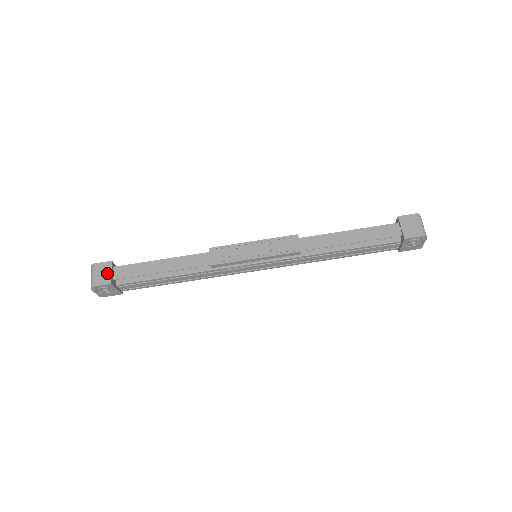
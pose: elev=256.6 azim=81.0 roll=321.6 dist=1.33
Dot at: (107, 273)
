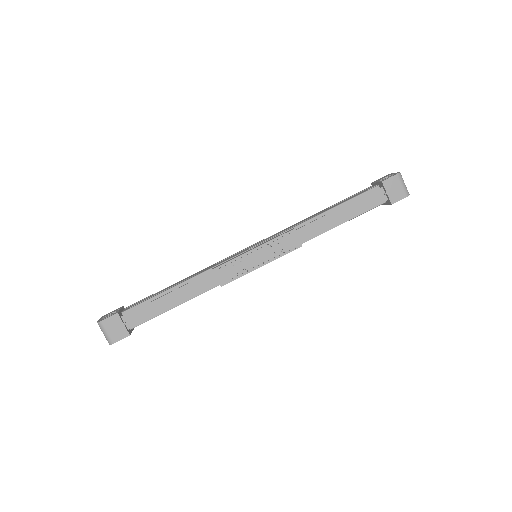
Dot at: (120, 327)
